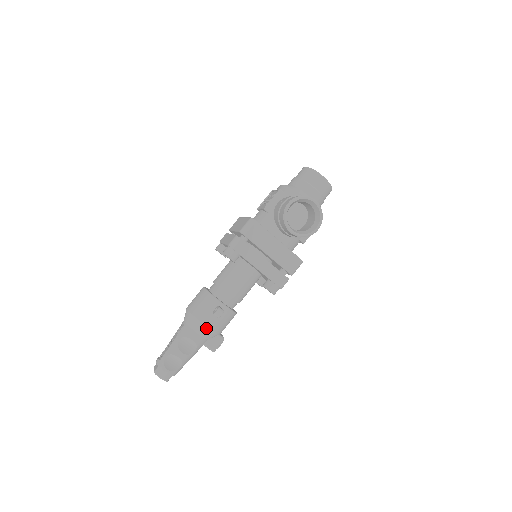
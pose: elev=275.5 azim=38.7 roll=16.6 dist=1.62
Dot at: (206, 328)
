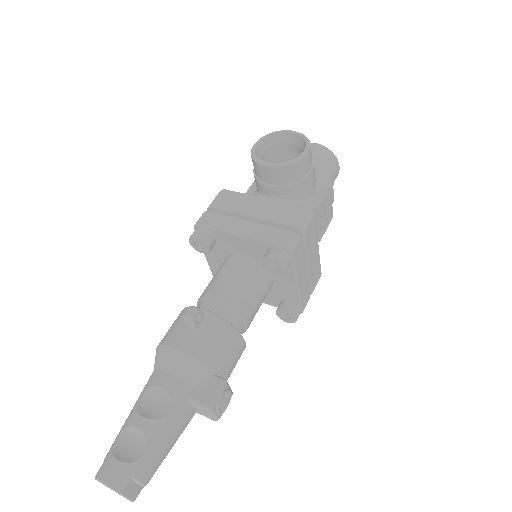
Dot at: (179, 354)
